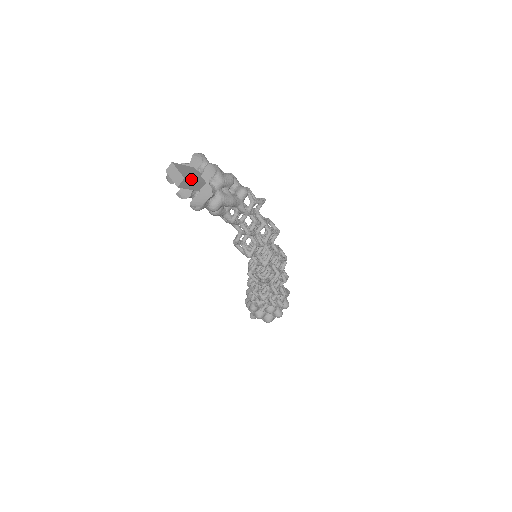
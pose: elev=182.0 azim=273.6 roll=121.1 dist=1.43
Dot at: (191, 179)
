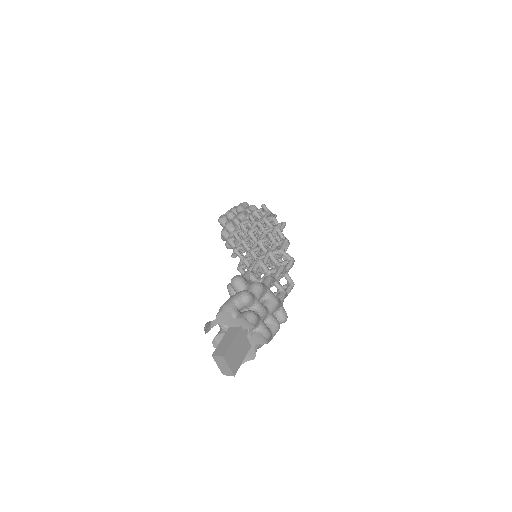
Dot at: occluded
